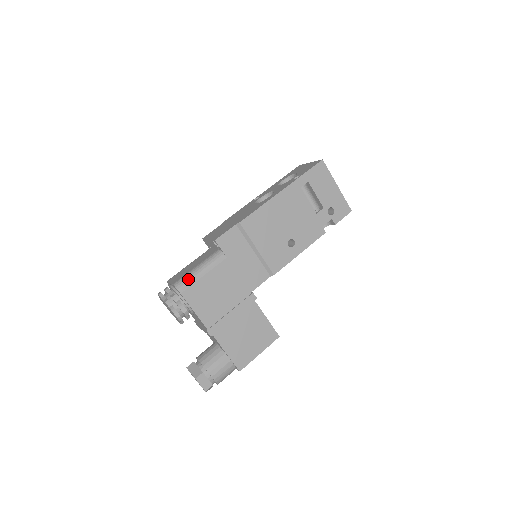
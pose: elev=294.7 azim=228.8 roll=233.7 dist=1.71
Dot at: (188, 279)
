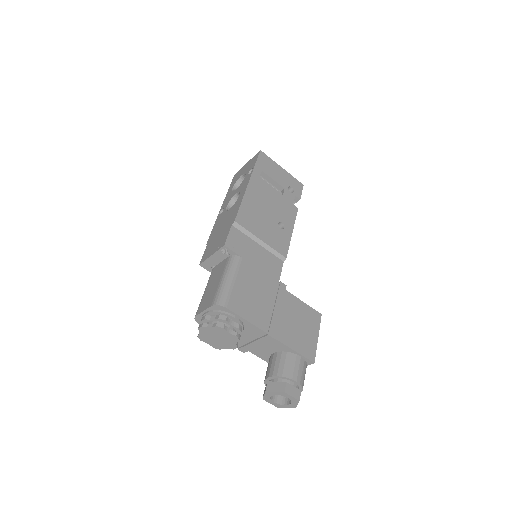
Dot at: (223, 292)
